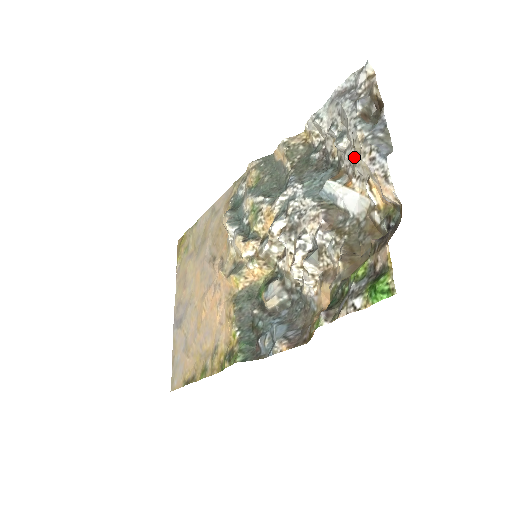
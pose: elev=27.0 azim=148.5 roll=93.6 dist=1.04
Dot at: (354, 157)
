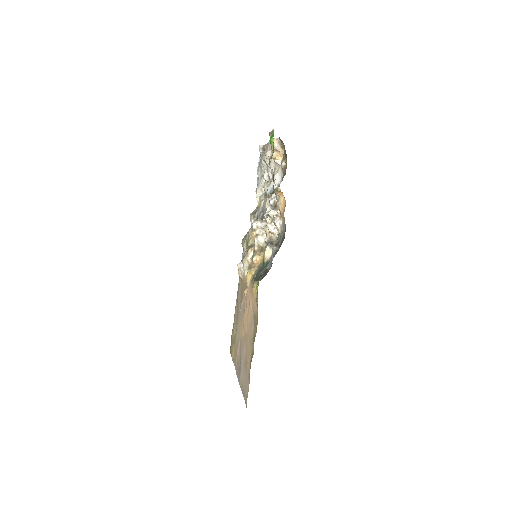
Dot at: (269, 167)
